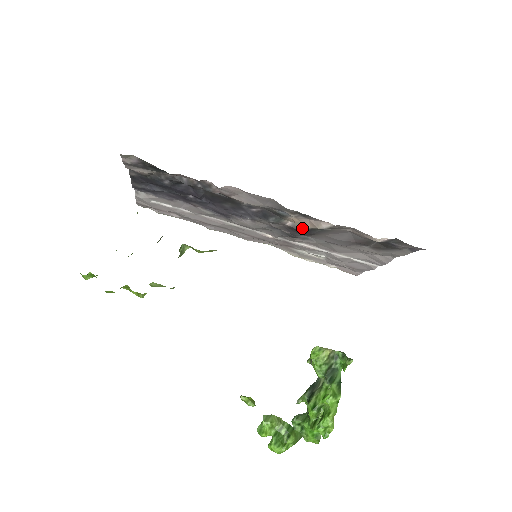
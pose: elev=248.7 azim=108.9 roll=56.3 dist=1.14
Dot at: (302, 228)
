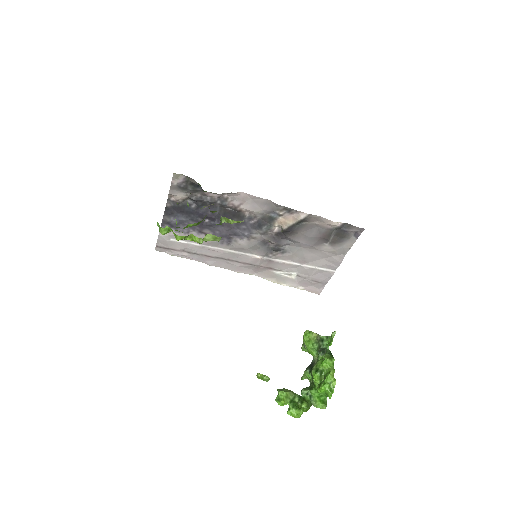
Dot at: (287, 226)
